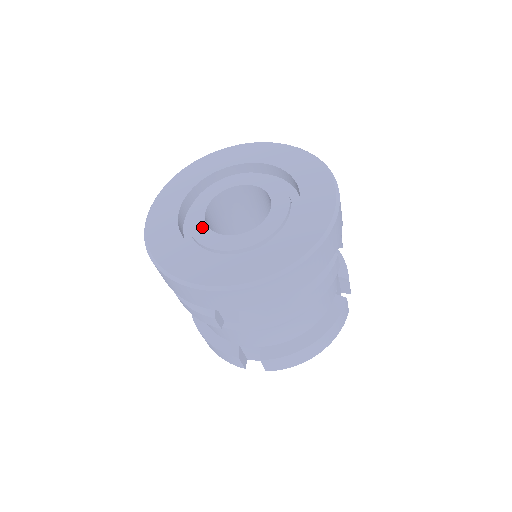
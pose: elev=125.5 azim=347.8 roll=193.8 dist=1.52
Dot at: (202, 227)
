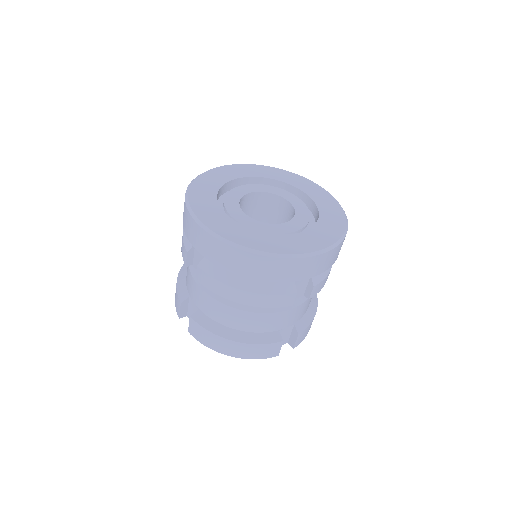
Dot at: (258, 223)
